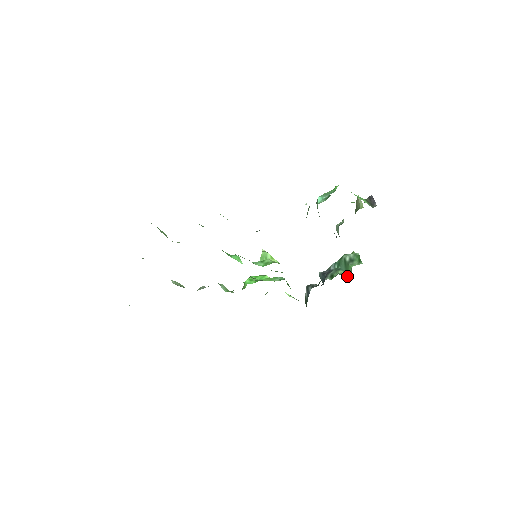
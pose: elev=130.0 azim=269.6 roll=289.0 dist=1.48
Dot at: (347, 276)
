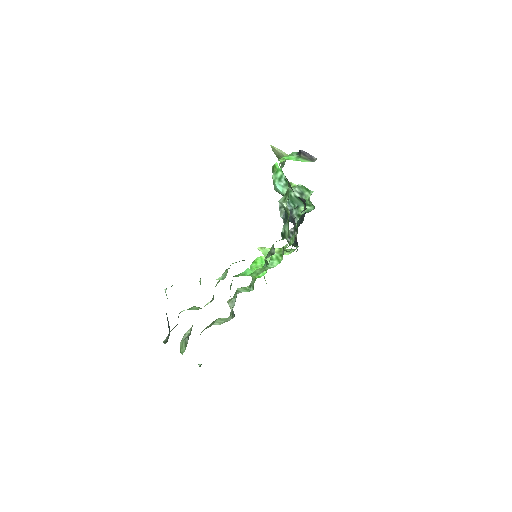
Dot at: (311, 209)
